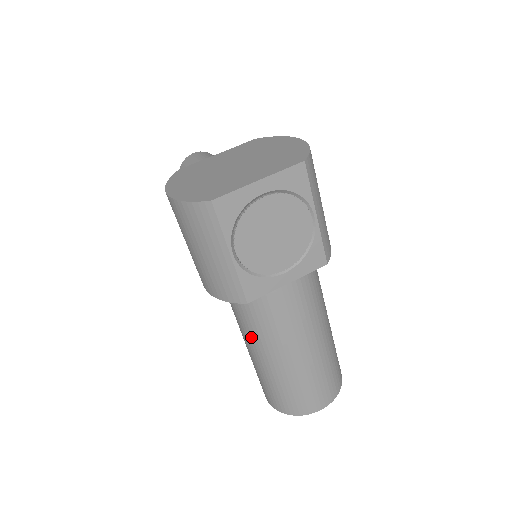
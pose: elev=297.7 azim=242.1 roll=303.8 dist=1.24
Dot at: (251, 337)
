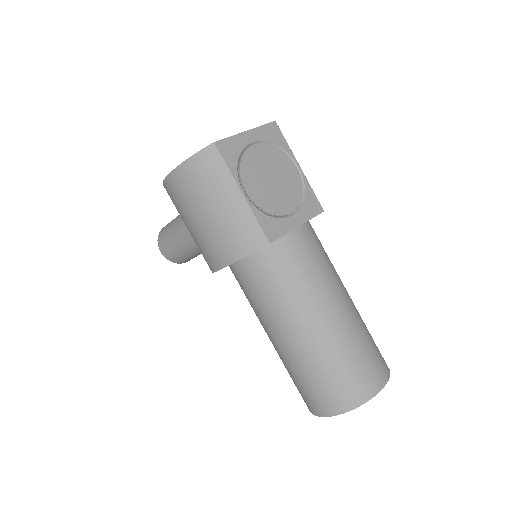
Dot at: (281, 311)
